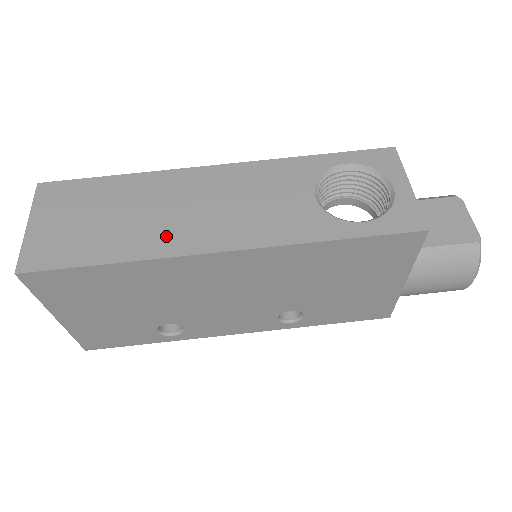
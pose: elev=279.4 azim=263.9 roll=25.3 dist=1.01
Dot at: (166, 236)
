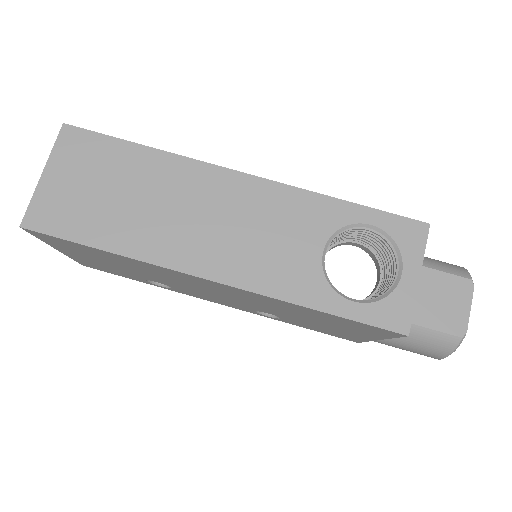
Dot at: (166, 241)
